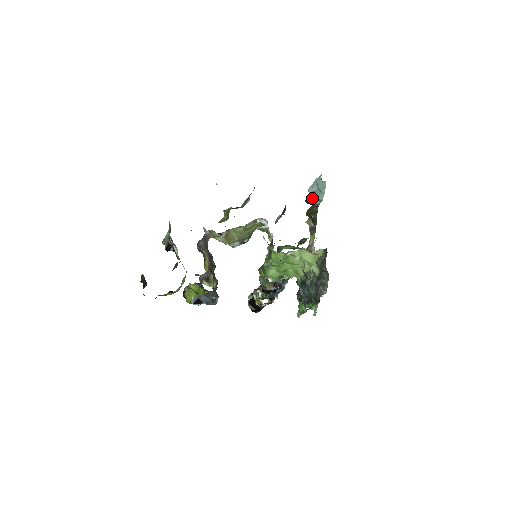
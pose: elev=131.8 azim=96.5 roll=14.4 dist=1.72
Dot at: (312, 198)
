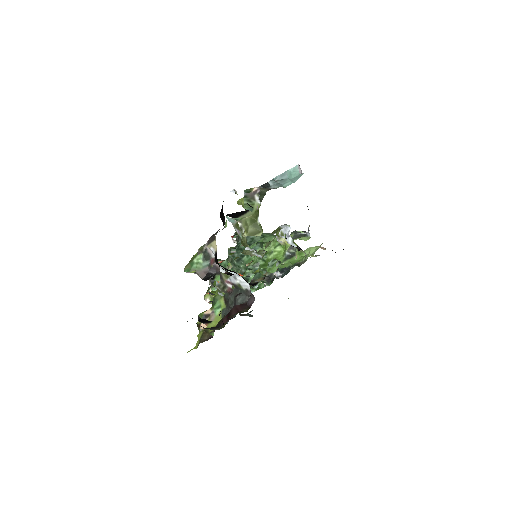
Dot at: (271, 183)
